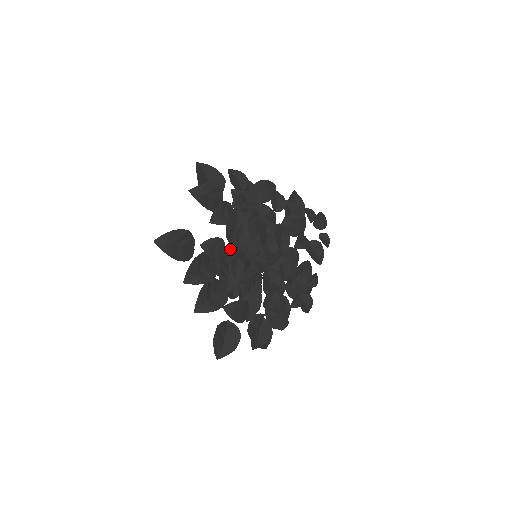
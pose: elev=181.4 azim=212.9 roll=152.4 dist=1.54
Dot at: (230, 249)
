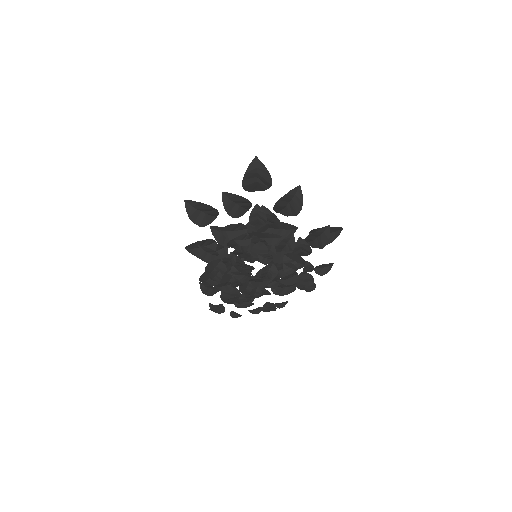
Dot at: occluded
